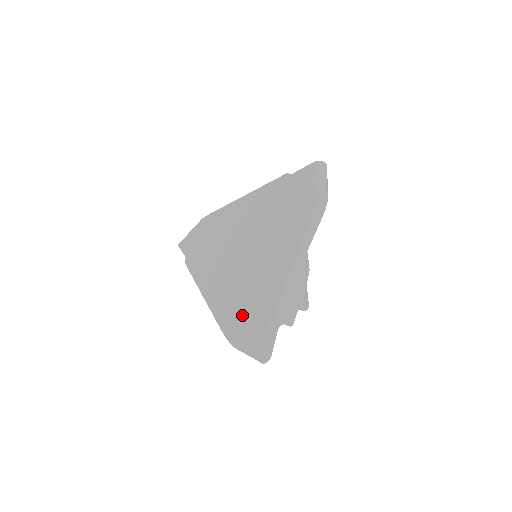
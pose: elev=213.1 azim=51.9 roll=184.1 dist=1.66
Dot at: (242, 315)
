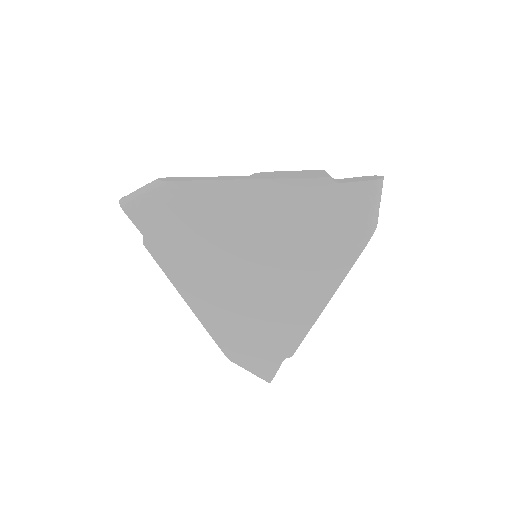
Dot at: (250, 342)
